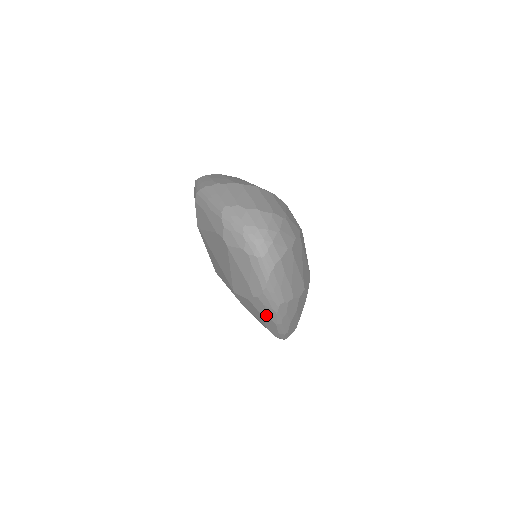
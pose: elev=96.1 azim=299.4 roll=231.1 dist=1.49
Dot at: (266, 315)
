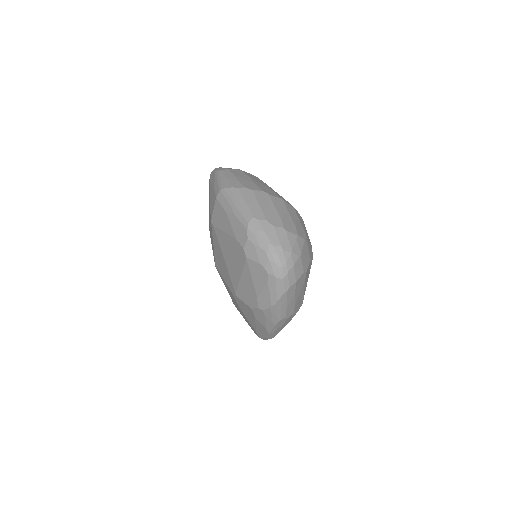
Dot at: (262, 324)
